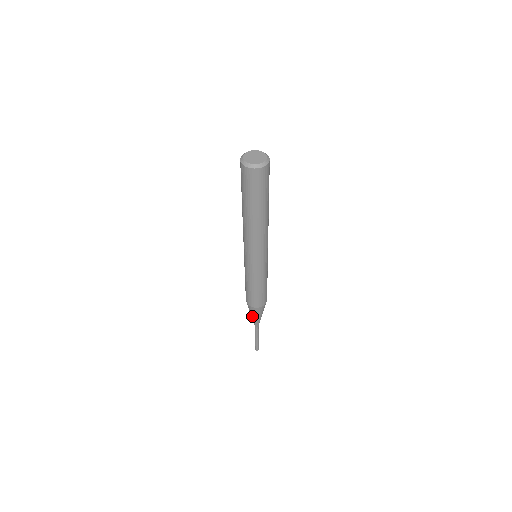
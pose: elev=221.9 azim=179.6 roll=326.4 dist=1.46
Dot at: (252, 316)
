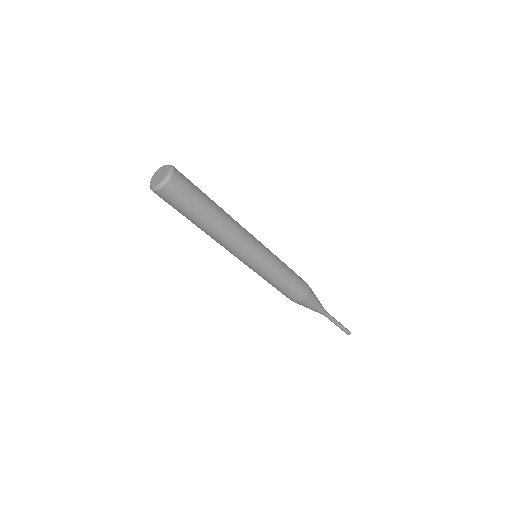
Dot at: occluded
